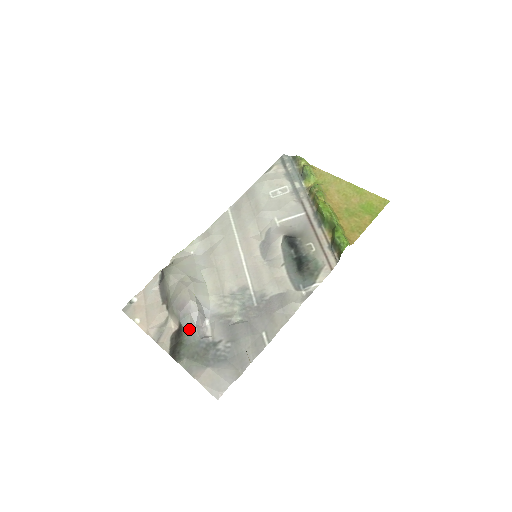
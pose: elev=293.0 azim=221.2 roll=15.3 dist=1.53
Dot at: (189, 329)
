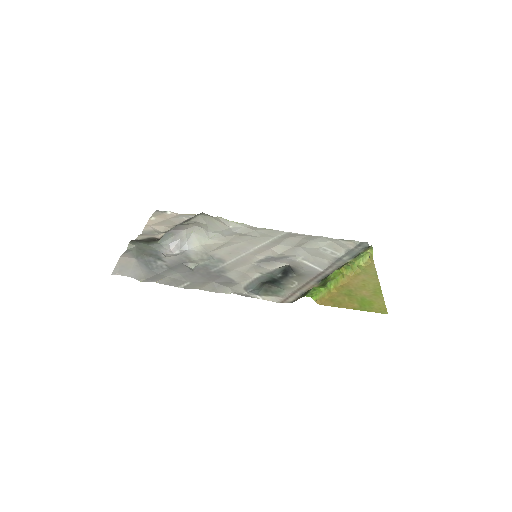
Dot at: (163, 241)
